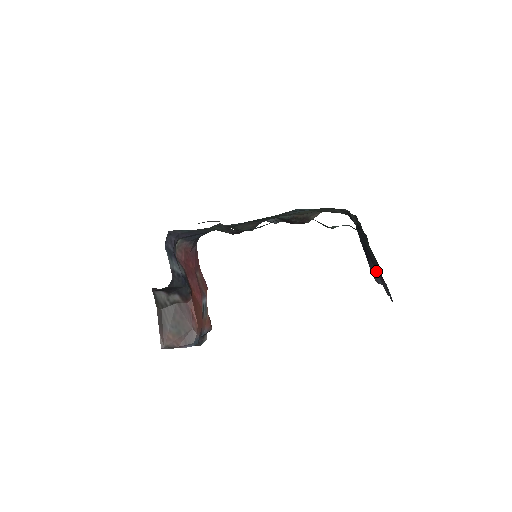
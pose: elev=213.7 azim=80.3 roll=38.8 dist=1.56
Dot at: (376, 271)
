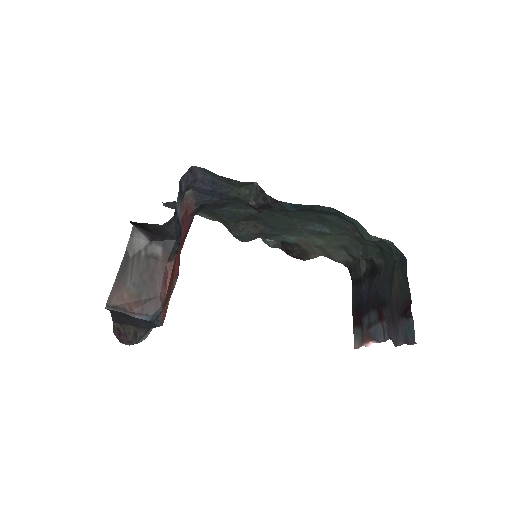
Dot at: (379, 322)
